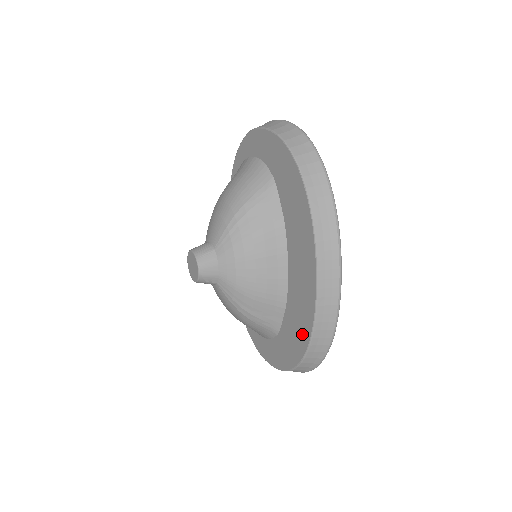
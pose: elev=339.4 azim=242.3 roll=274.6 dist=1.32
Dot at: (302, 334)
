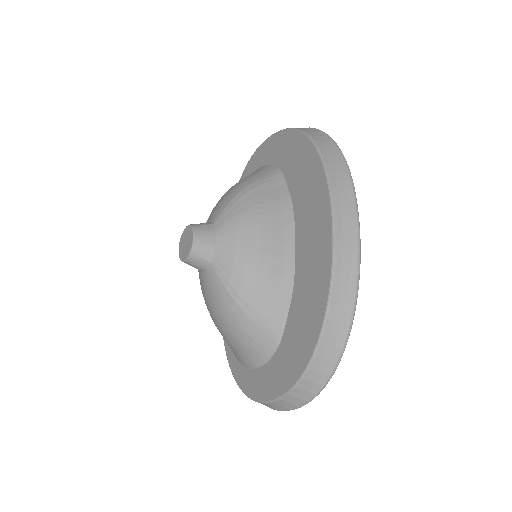
Dot at: (315, 311)
